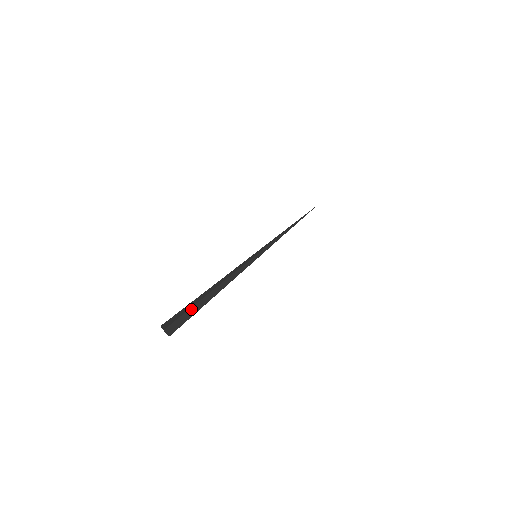
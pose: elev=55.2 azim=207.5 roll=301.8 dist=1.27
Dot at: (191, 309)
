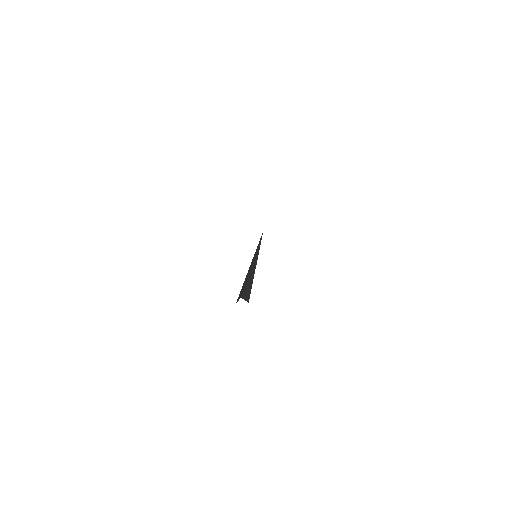
Dot at: (247, 284)
